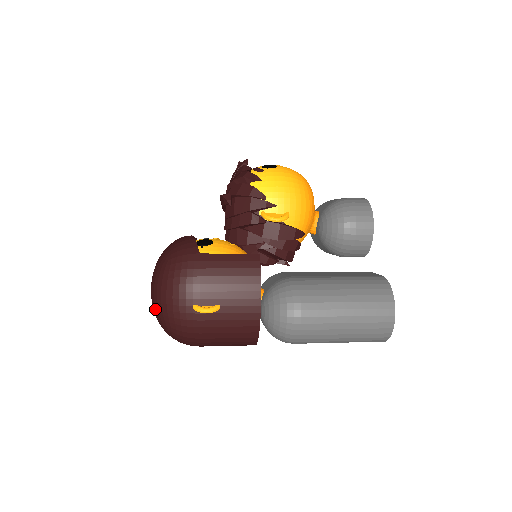
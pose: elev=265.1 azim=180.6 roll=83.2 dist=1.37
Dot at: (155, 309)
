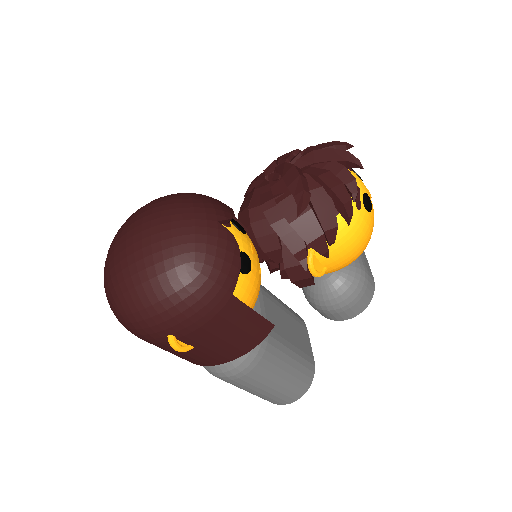
Dot at: (122, 280)
